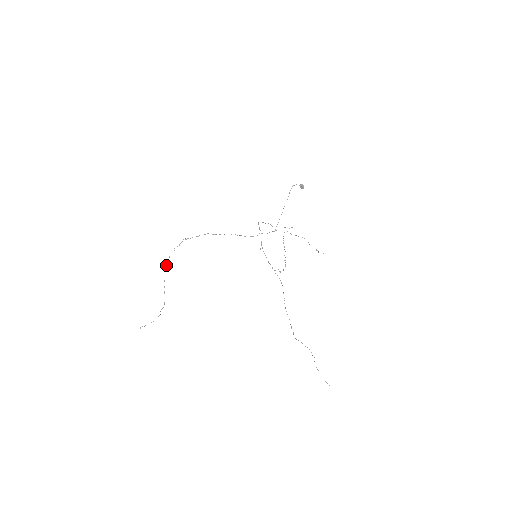
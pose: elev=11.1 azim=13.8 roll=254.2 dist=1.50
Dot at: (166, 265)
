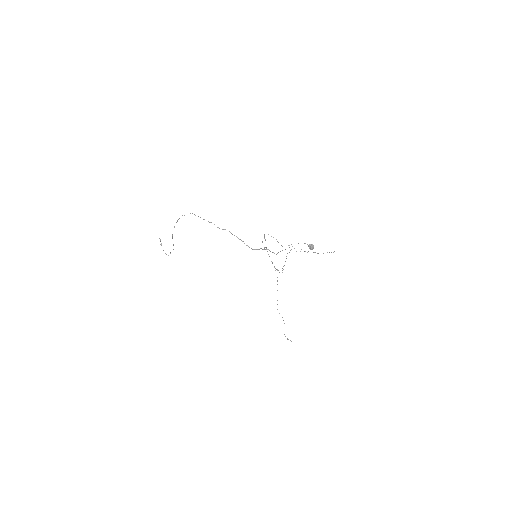
Dot at: (174, 227)
